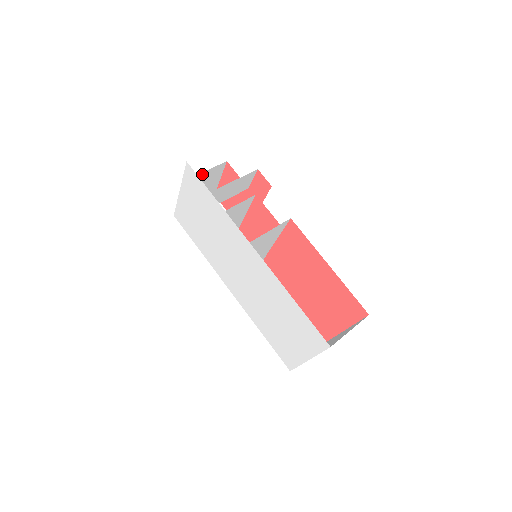
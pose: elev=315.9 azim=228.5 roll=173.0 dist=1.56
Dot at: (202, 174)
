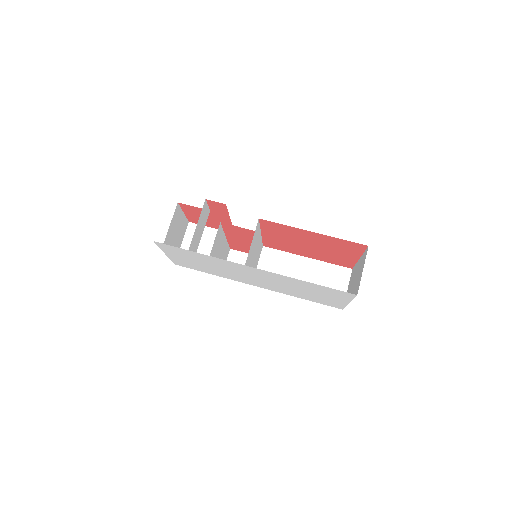
Dot at: (169, 229)
